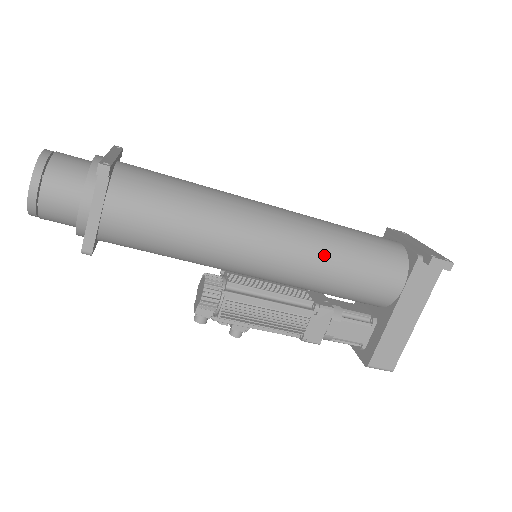
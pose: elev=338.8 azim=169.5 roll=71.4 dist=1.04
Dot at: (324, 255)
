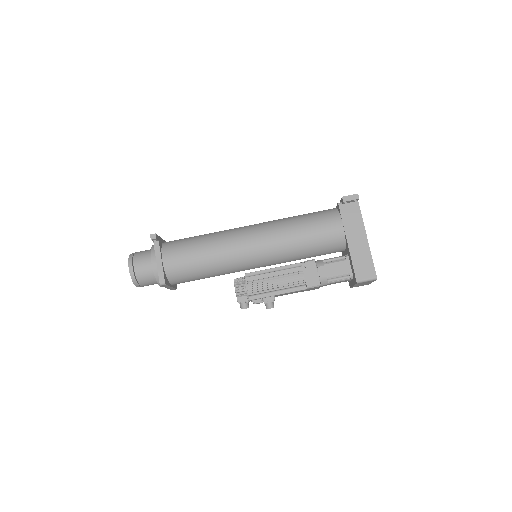
Dot at: (284, 229)
